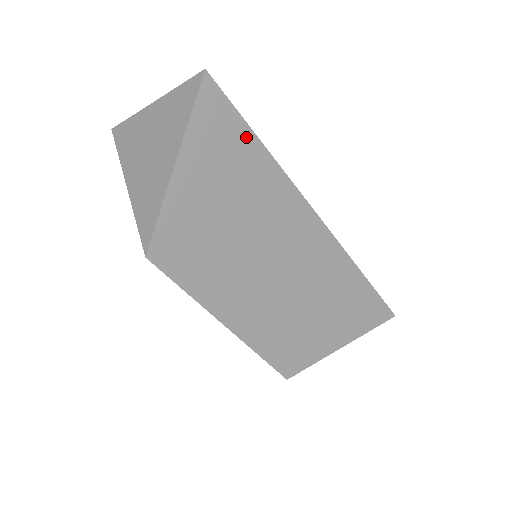
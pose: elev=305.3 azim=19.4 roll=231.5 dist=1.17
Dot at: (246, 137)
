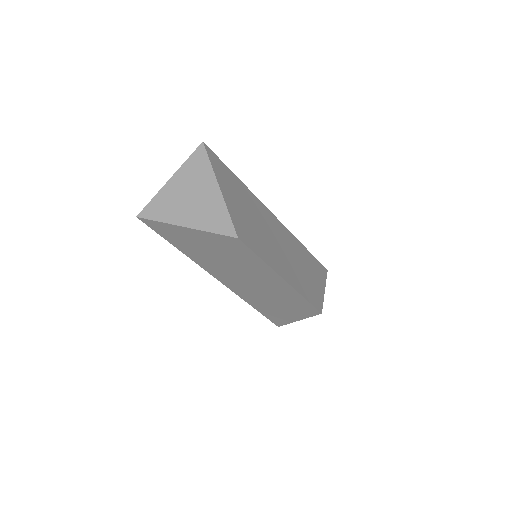
Dot at: (231, 174)
